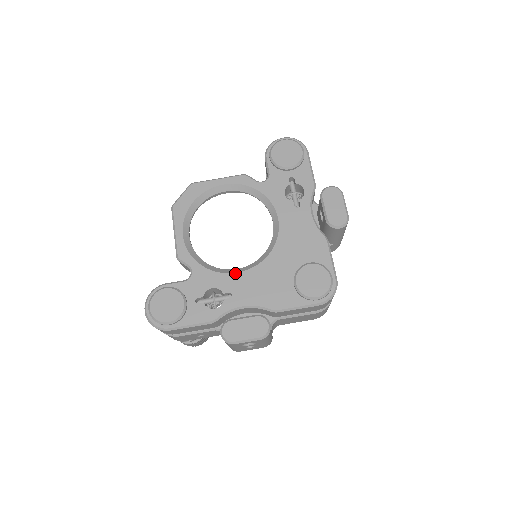
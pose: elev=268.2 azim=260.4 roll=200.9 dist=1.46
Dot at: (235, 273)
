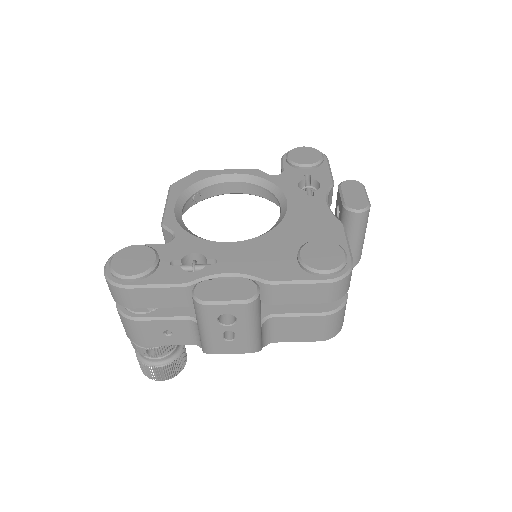
Dot at: (226, 242)
